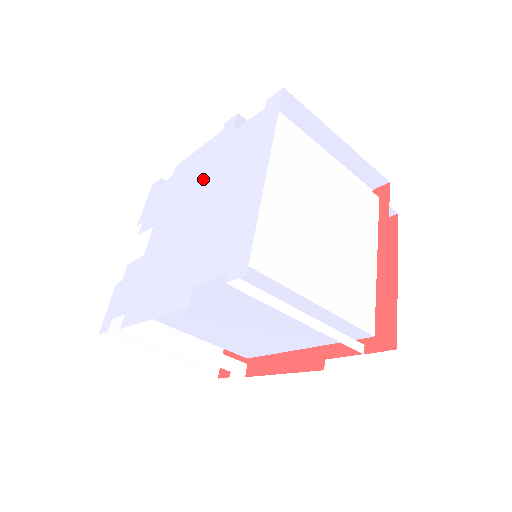
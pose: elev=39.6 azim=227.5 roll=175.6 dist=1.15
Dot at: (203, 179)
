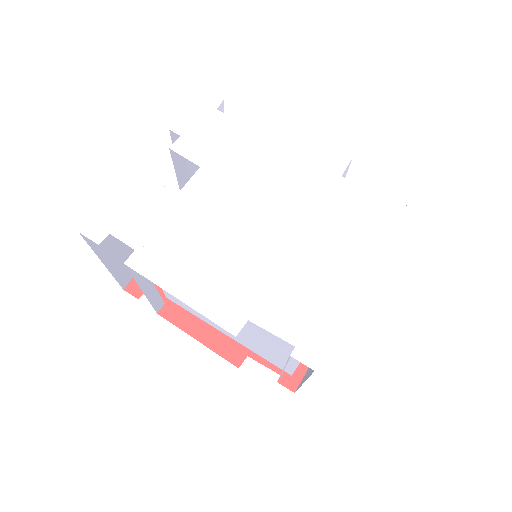
Dot at: (289, 191)
